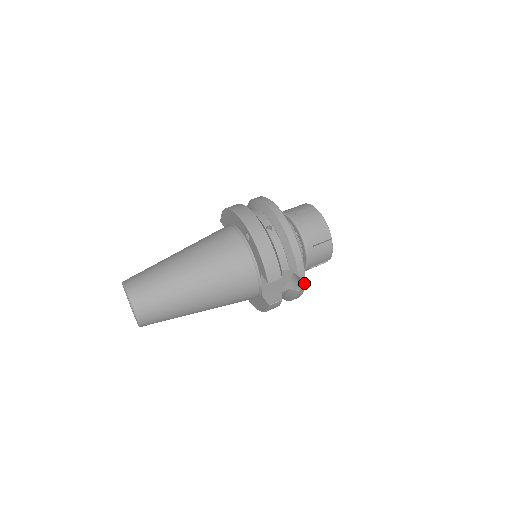
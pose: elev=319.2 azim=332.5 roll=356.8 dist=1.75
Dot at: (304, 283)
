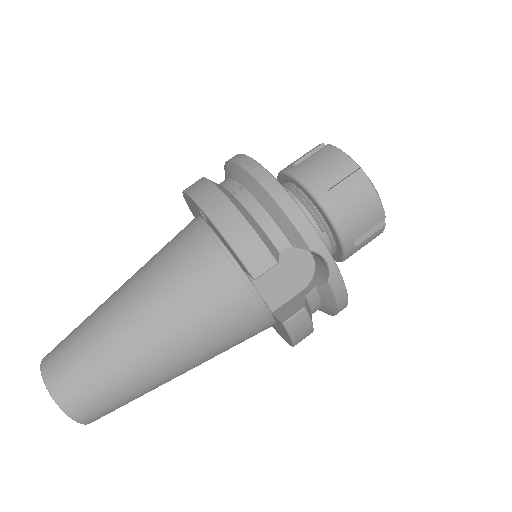
Dot at: (332, 263)
